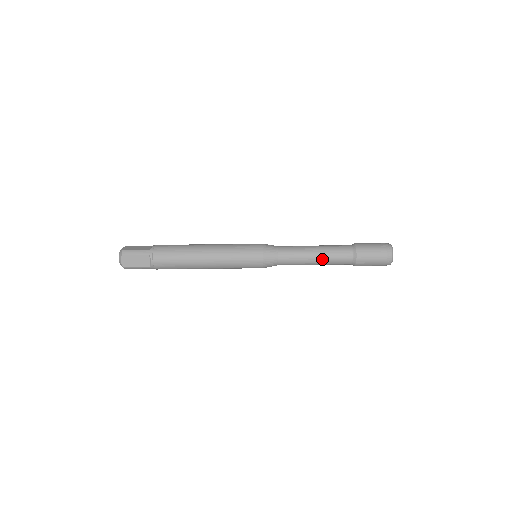
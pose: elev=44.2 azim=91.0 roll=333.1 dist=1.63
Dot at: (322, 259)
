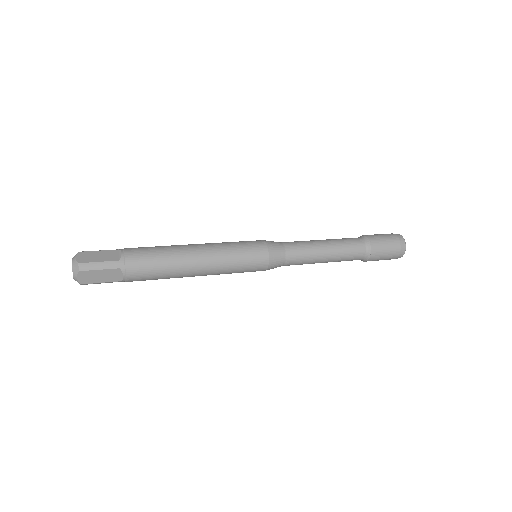
Dot at: (333, 259)
